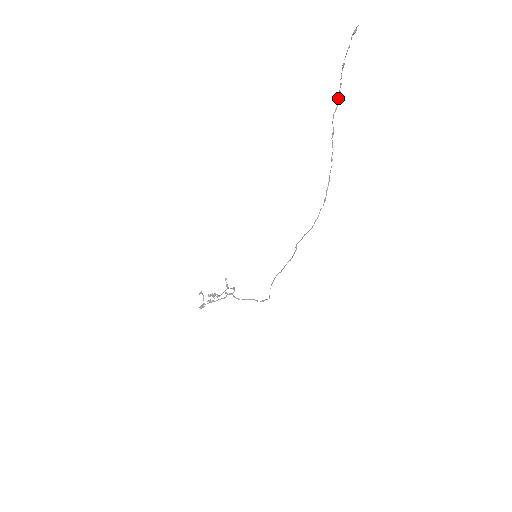
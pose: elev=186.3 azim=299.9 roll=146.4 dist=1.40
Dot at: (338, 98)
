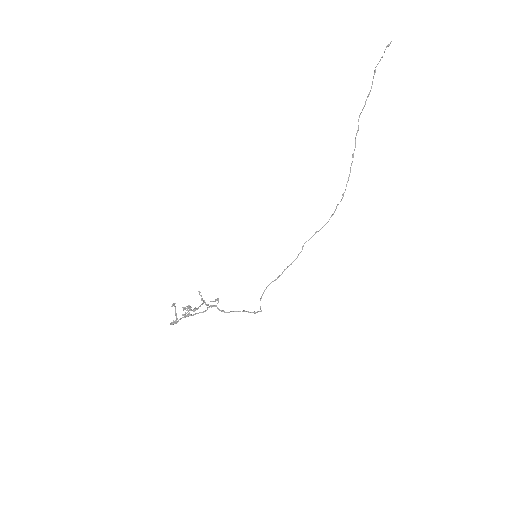
Dot at: (366, 99)
